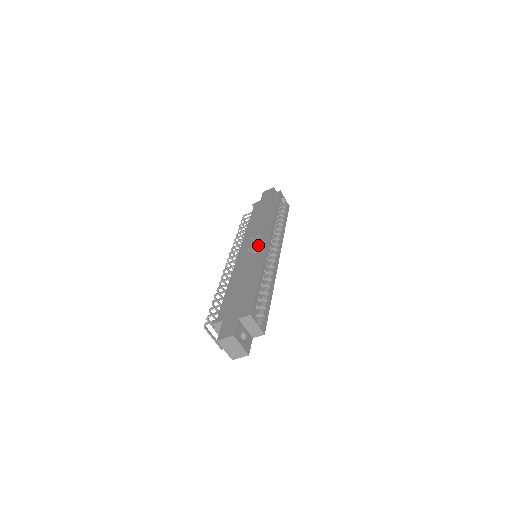
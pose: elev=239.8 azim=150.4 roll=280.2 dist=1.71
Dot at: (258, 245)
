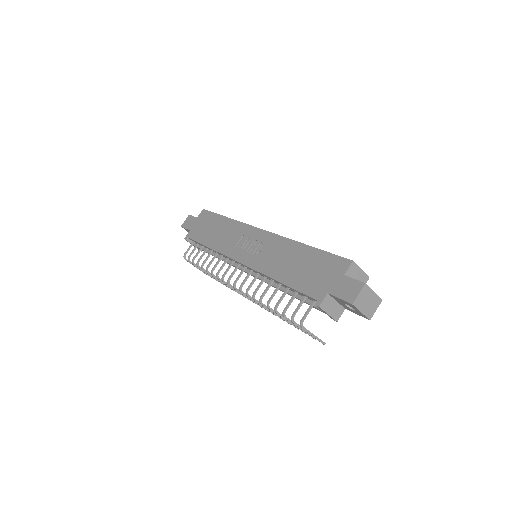
Dot at: (255, 240)
